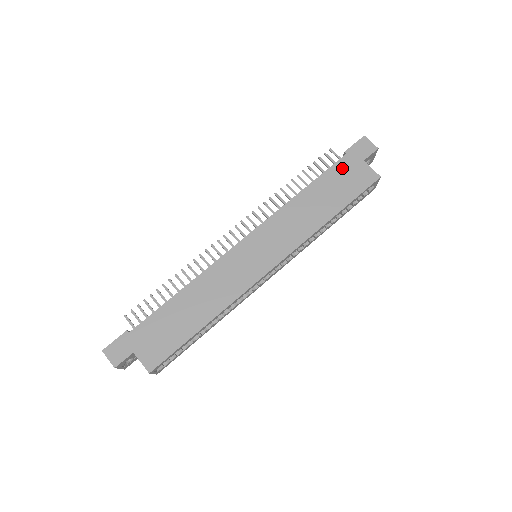
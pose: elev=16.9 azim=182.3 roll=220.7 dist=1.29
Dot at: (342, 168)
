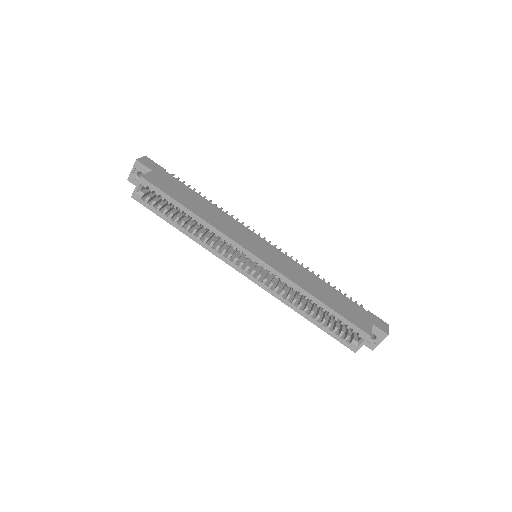
Dot at: (357, 308)
